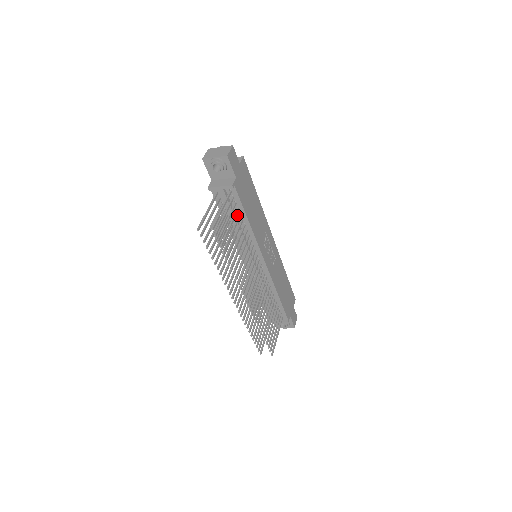
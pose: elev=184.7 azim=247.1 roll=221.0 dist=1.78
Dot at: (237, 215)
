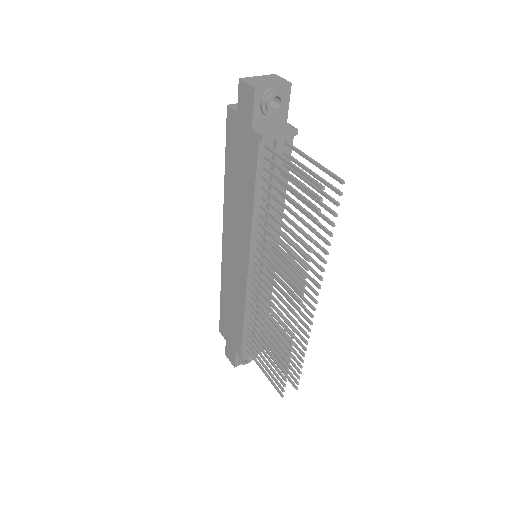
Dot at: occluded
